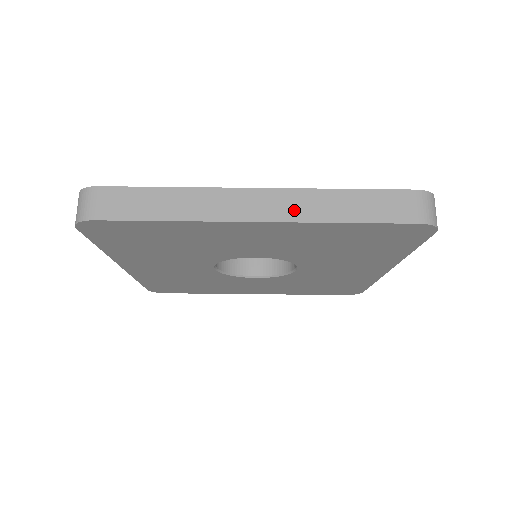
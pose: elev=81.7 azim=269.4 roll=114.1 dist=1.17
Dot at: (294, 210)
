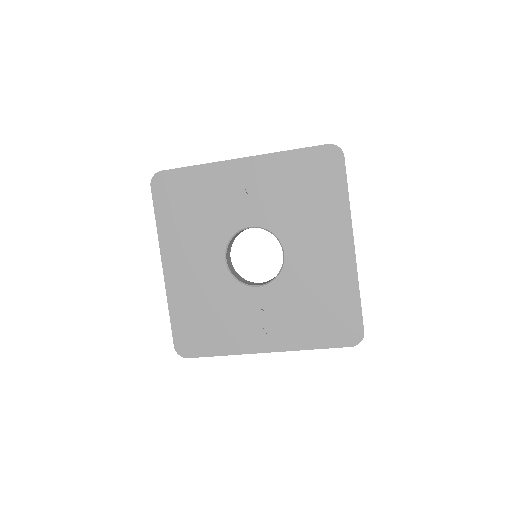
Dot at: occluded
